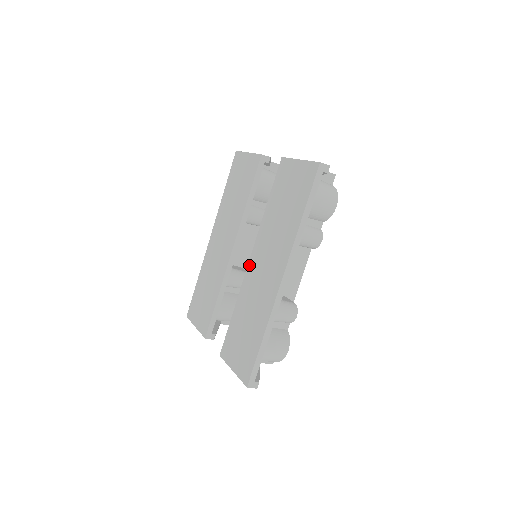
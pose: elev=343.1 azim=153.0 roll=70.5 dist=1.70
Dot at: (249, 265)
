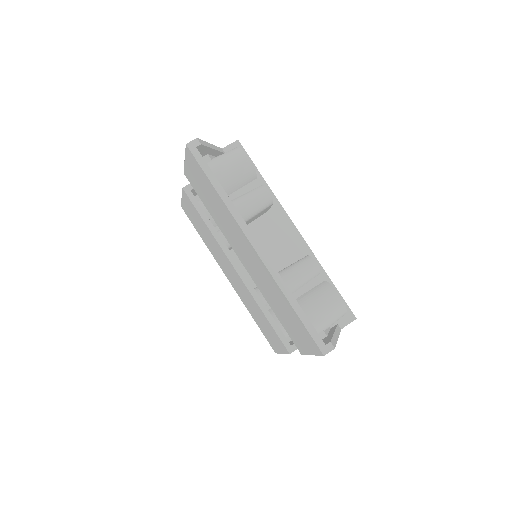
Dot at: occluded
